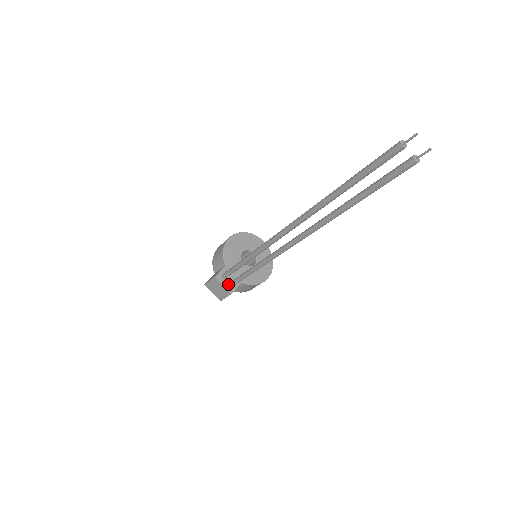
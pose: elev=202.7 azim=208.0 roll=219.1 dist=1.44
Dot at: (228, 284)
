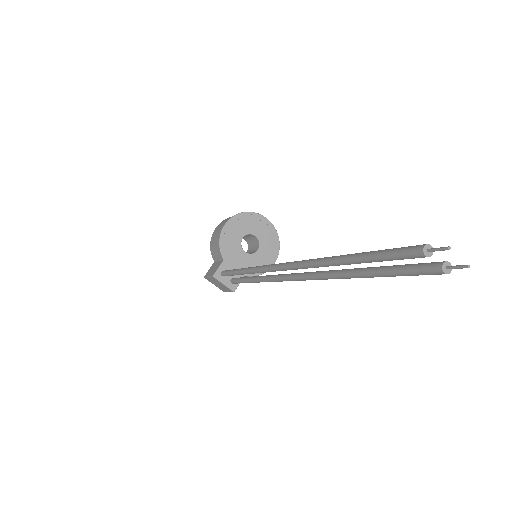
Dot at: (229, 282)
